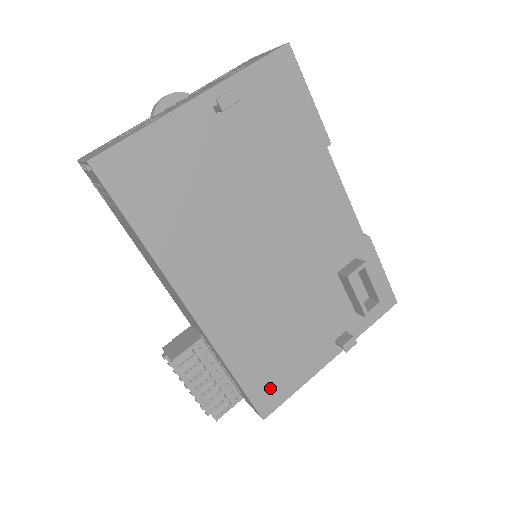
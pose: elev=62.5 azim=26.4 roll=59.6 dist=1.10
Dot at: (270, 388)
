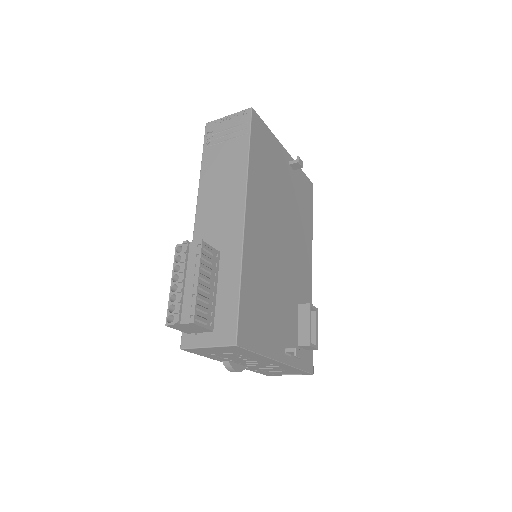
Dot at: (249, 325)
